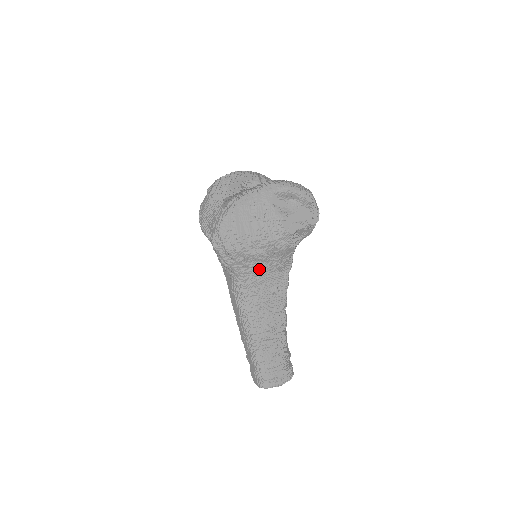
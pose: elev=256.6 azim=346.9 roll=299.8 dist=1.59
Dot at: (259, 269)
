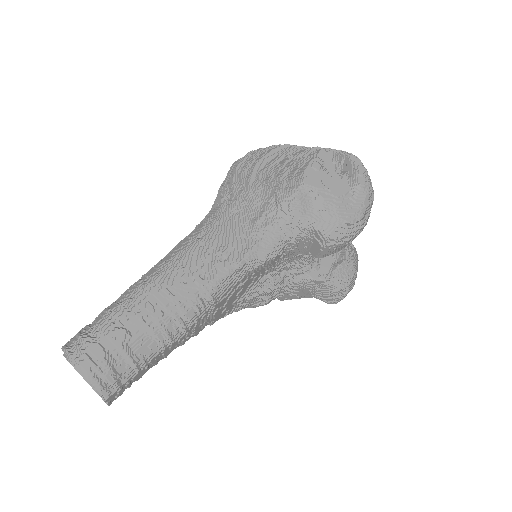
Dot at: (238, 212)
